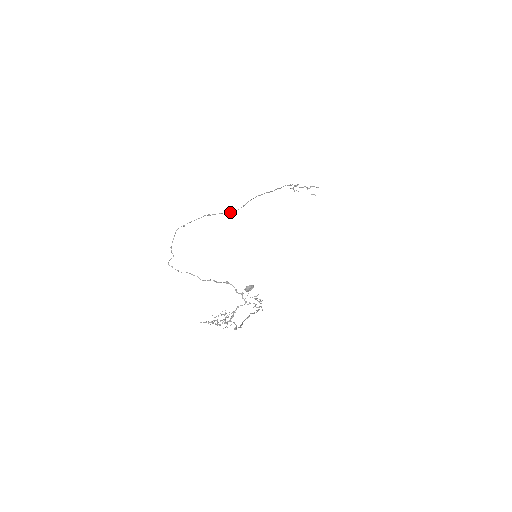
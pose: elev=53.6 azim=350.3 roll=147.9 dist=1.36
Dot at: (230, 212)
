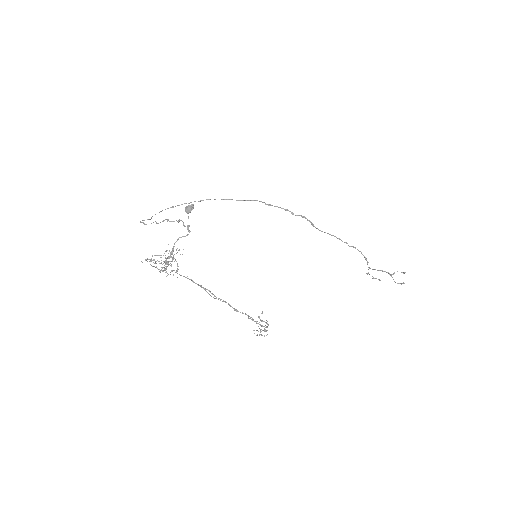
Dot at: (221, 199)
